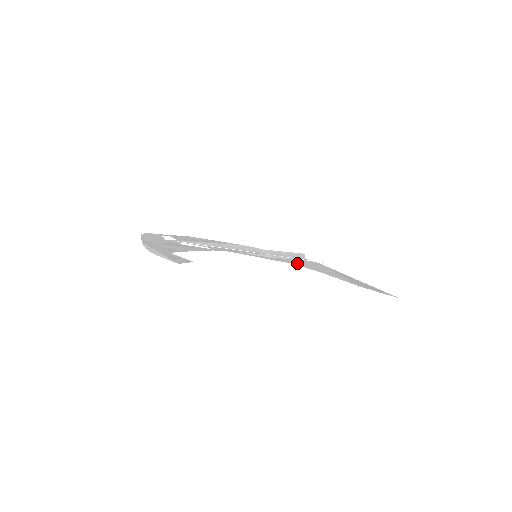
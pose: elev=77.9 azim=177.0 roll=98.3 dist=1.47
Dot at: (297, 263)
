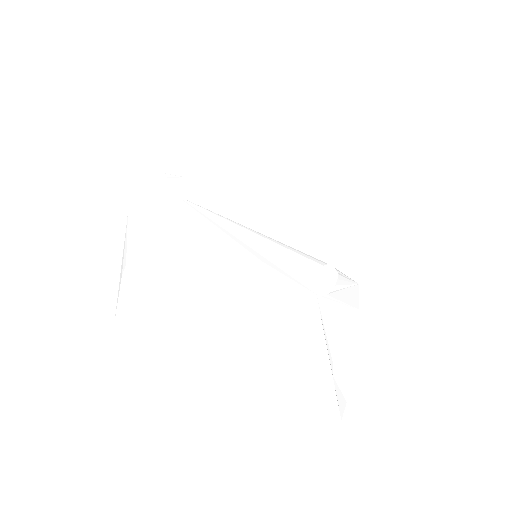
Dot at: (281, 301)
